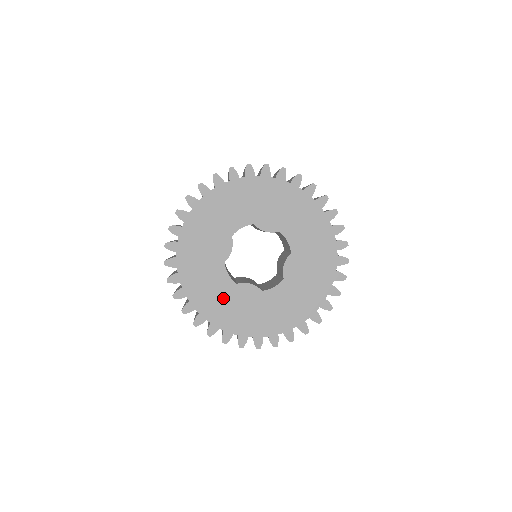
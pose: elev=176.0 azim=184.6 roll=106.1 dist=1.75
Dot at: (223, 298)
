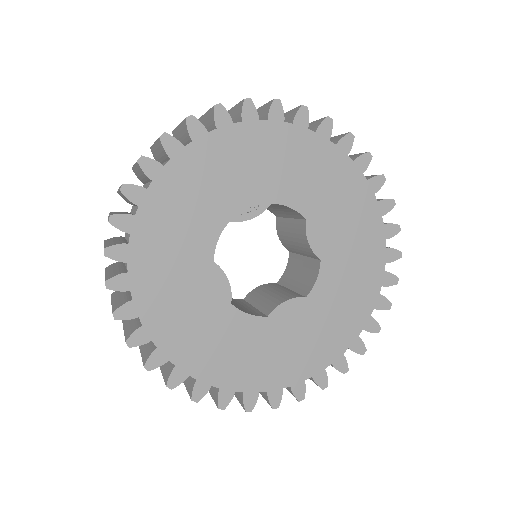
Dot at: (179, 260)
